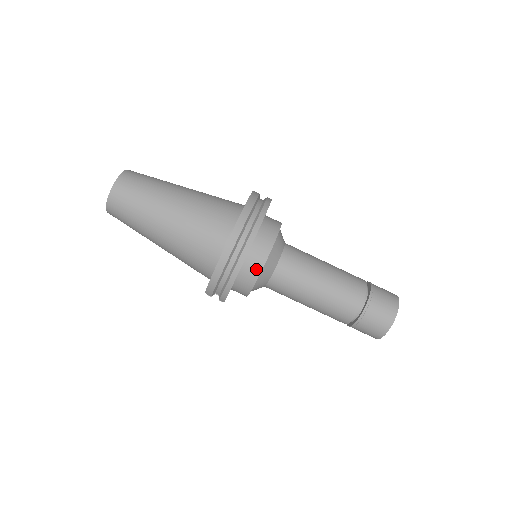
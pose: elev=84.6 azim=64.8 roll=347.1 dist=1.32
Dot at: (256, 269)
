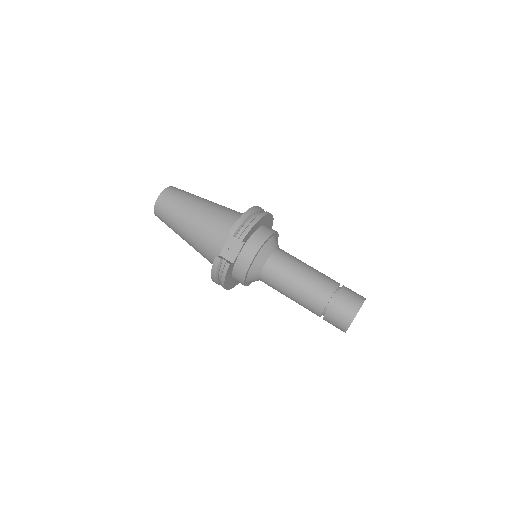
Dot at: (269, 232)
